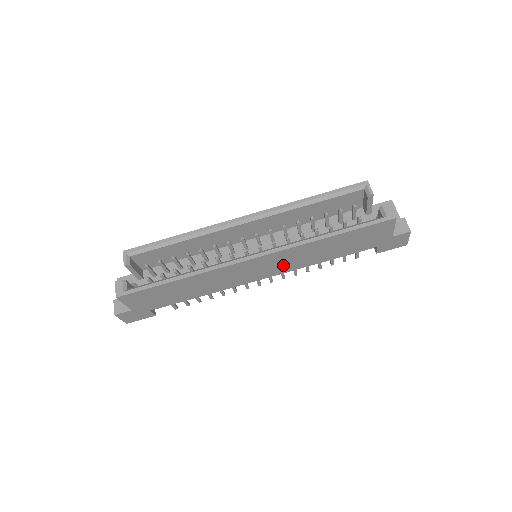
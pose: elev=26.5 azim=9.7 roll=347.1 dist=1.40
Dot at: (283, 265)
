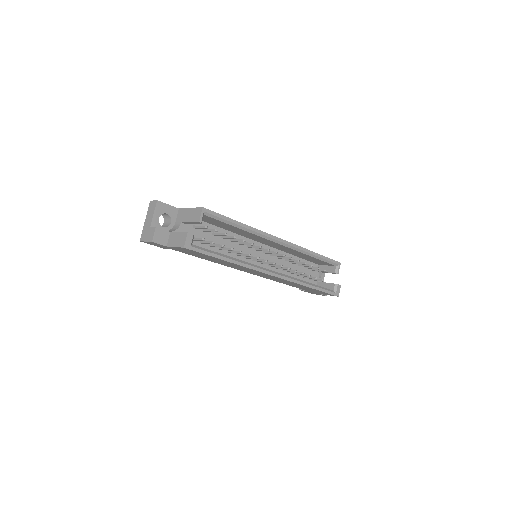
Dot at: (270, 278)
